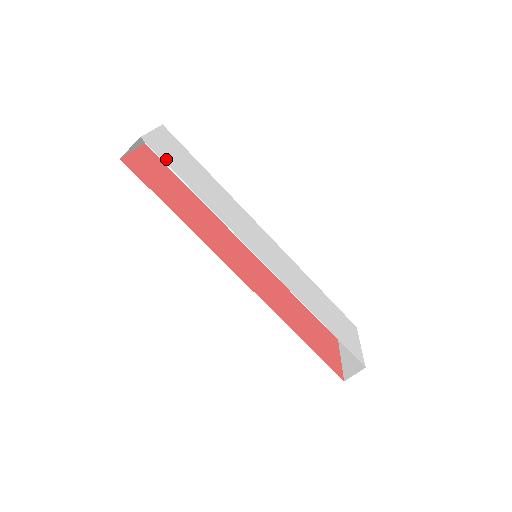
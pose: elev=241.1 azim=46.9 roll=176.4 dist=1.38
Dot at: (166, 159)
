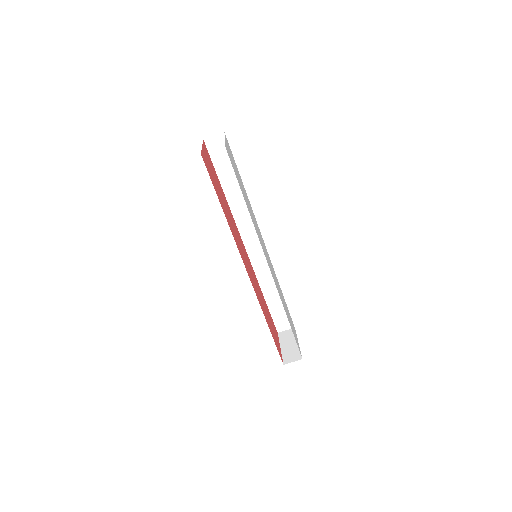
Dot at: (233, 167)
